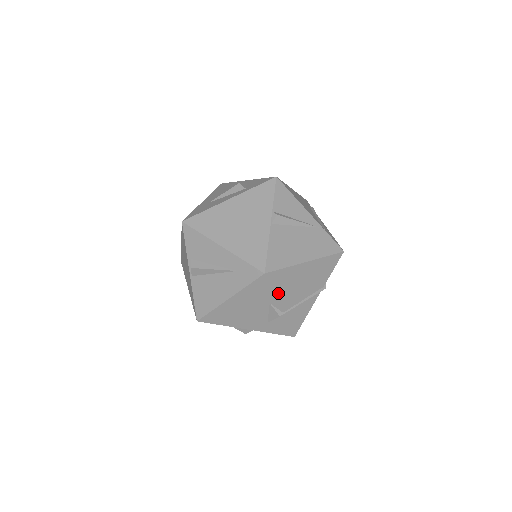
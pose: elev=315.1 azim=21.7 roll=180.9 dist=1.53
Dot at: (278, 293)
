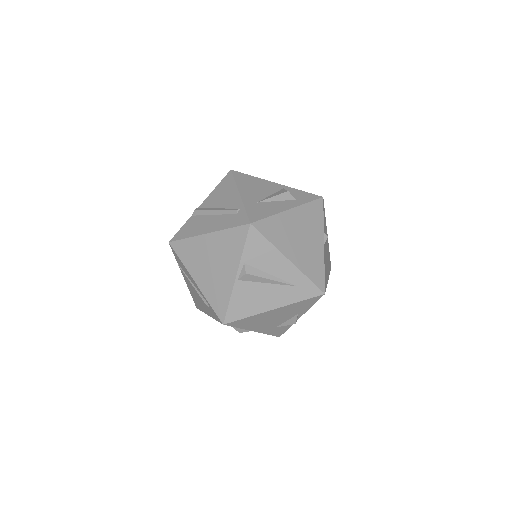
Dot at: occluded
